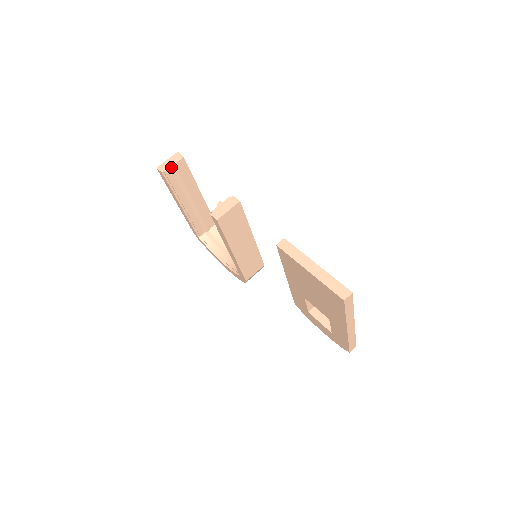
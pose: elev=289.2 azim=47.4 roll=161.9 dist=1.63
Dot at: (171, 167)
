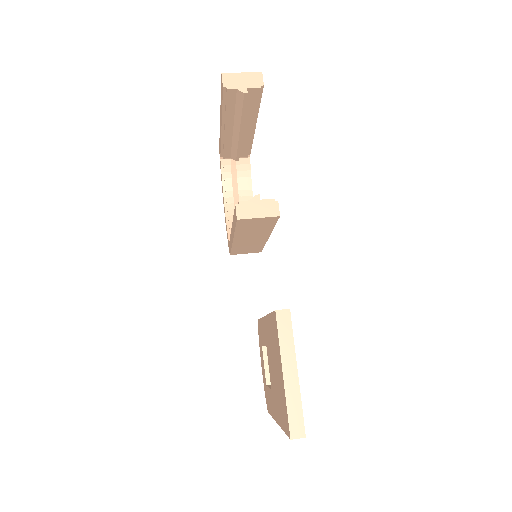
Dot at: (239, 89)
